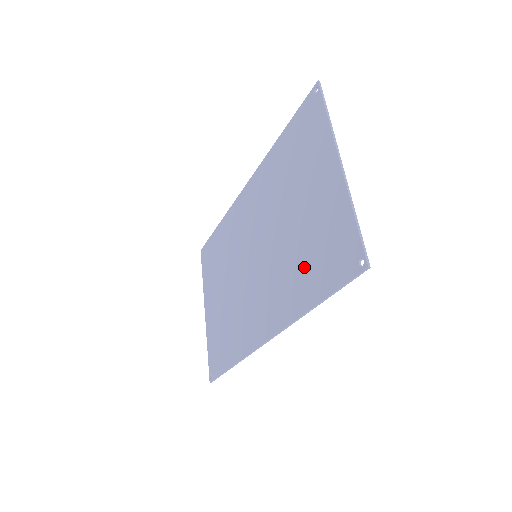
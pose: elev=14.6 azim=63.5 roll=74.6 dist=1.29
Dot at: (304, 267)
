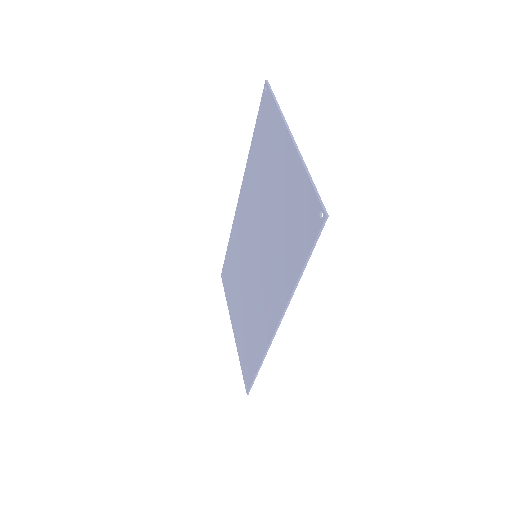
Dot at: (287, 244)
